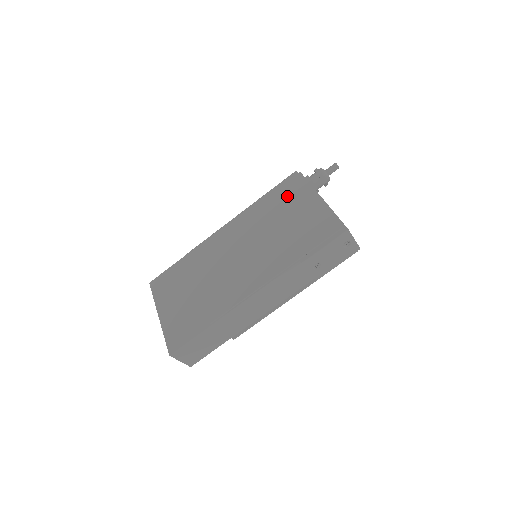
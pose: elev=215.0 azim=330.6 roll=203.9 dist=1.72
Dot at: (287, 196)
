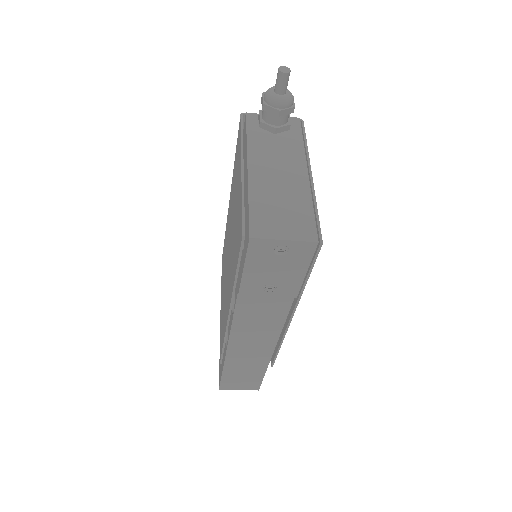
Dot at: (236, 167)
